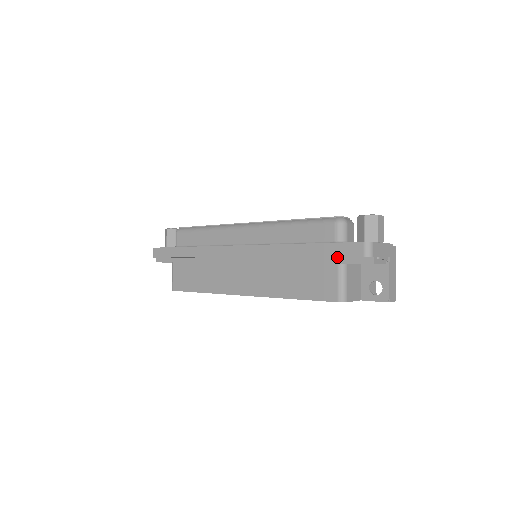
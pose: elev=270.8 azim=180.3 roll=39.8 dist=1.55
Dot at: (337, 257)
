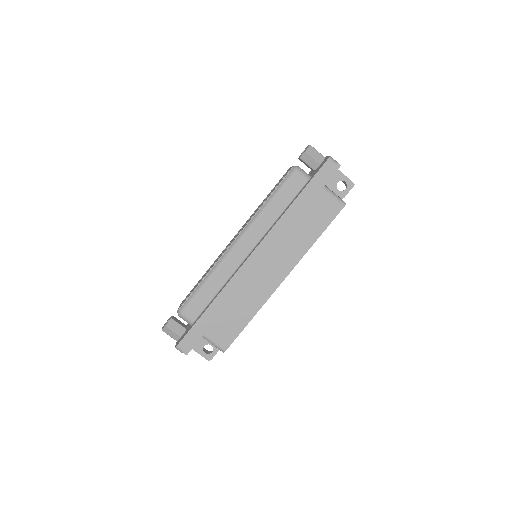
Dot at: occluded
